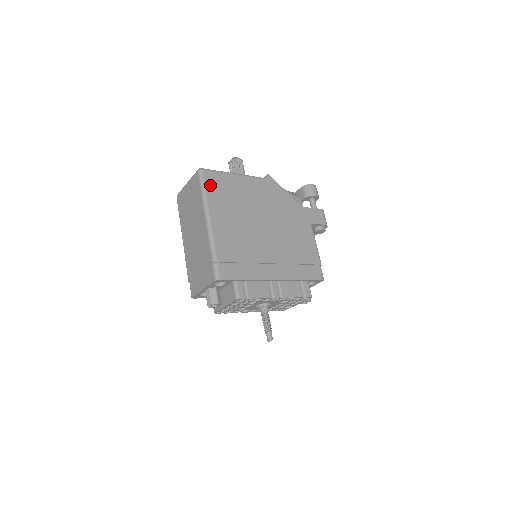
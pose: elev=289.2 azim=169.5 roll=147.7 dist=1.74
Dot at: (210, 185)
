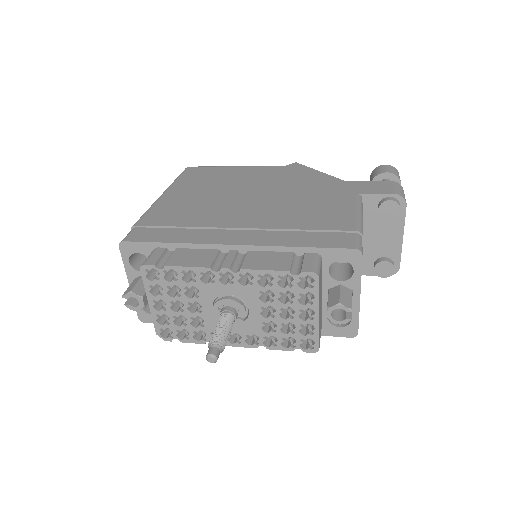
Dot at: (189, 175)
